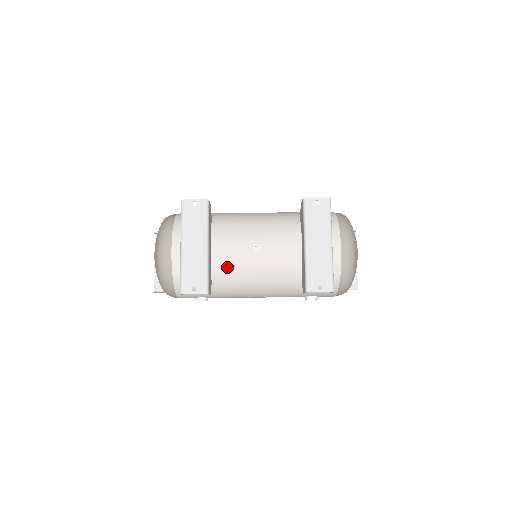
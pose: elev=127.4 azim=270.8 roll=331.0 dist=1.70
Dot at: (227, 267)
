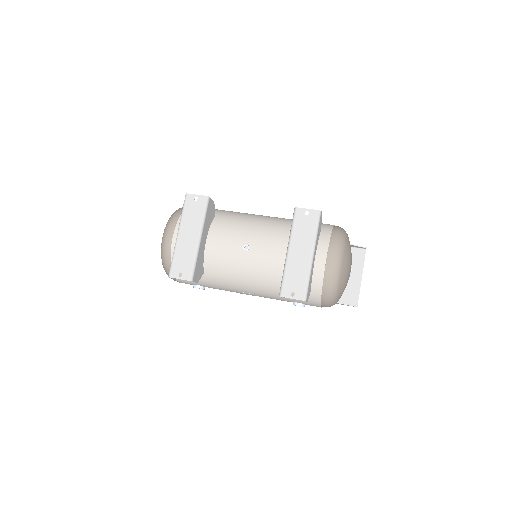
Dot at: (218, 261)
